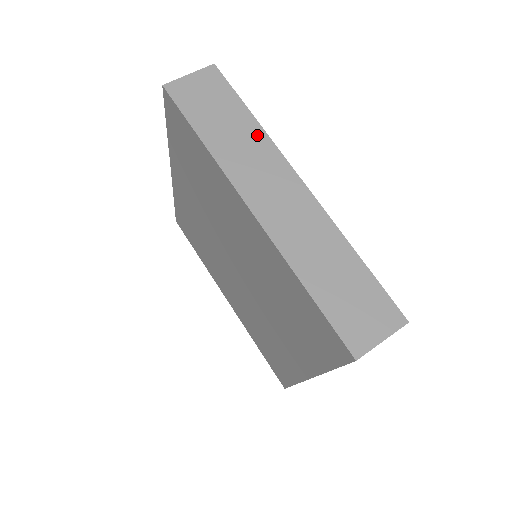
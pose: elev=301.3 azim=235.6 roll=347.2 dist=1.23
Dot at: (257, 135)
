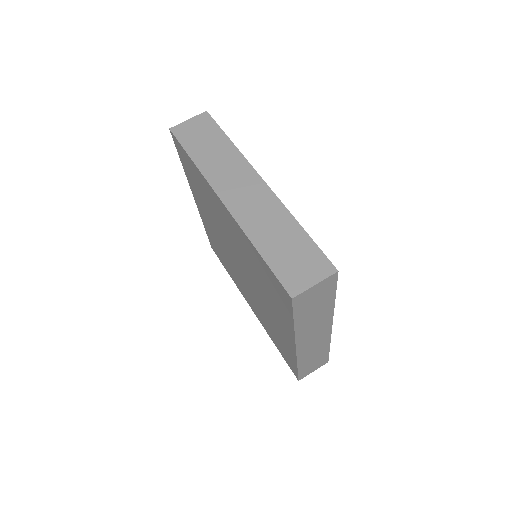
Dot at: (232, 152)
